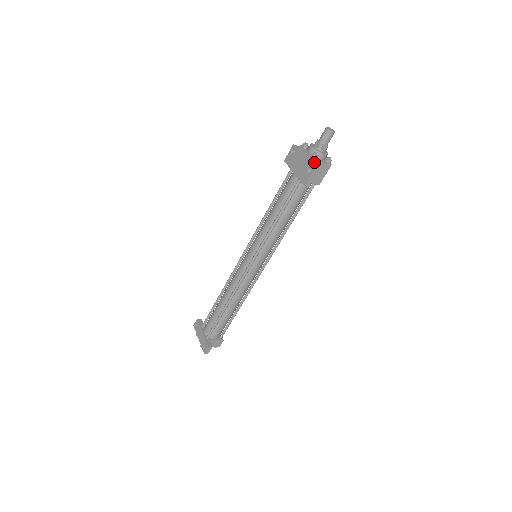
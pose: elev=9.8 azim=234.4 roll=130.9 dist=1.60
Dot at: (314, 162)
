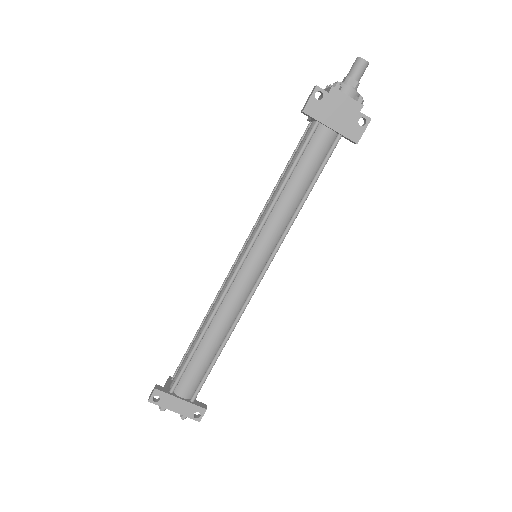
Dot at: (359, 109)
